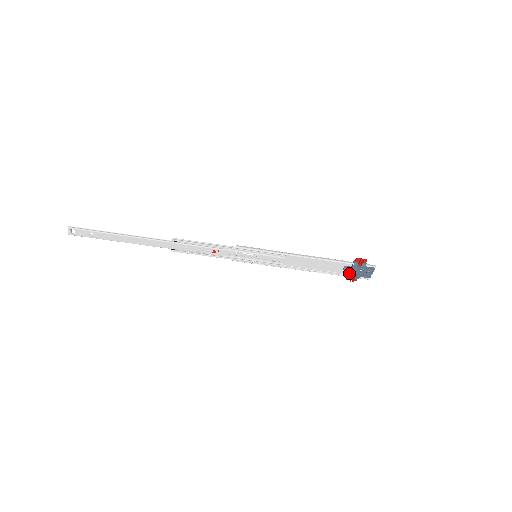
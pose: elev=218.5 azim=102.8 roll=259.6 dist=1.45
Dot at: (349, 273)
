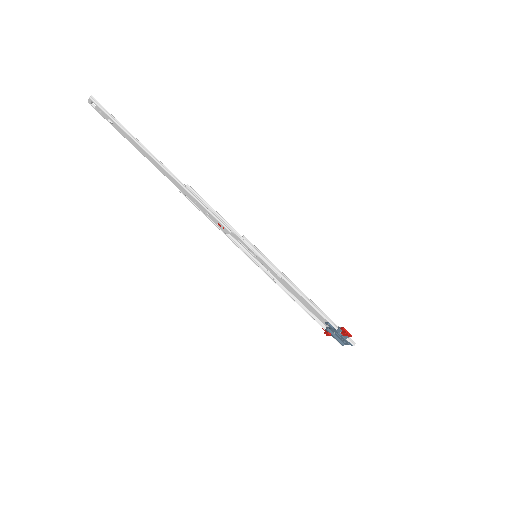
Dot at: (328, 329)
